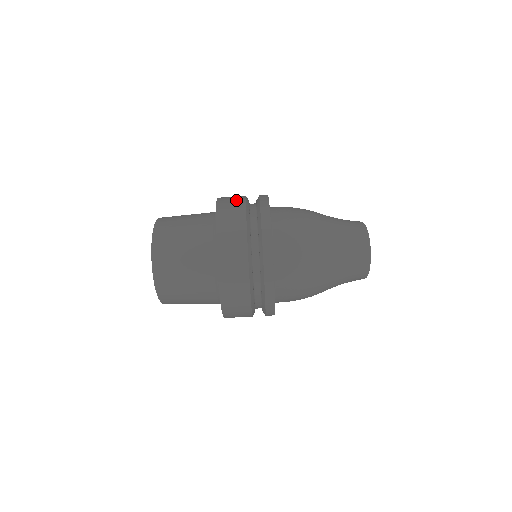
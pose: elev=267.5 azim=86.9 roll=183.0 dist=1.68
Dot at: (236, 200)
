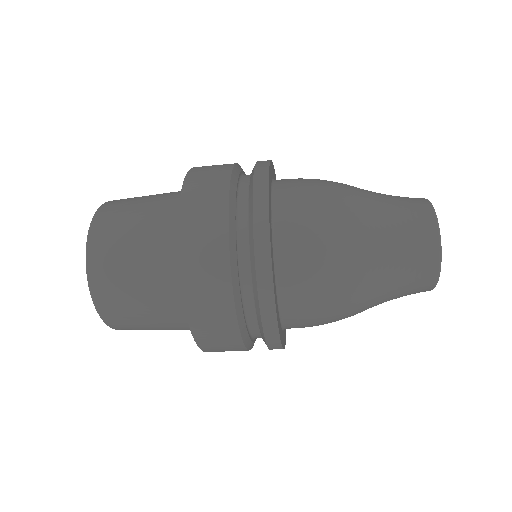
Dot at: (217, 171)
